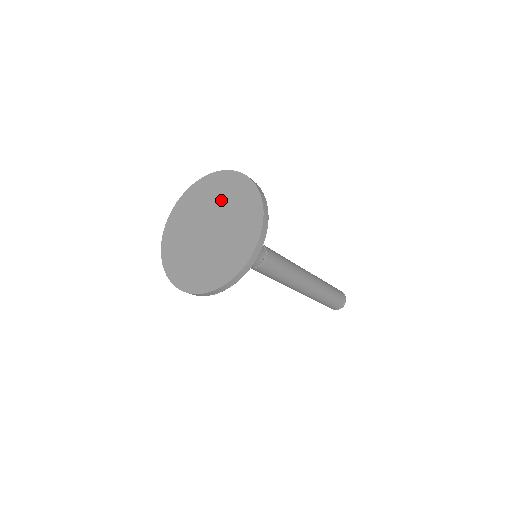
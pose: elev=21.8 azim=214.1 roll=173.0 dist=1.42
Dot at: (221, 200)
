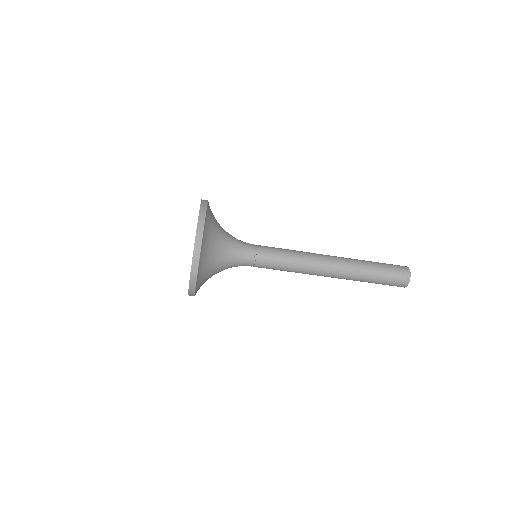
Dot at: occluded
